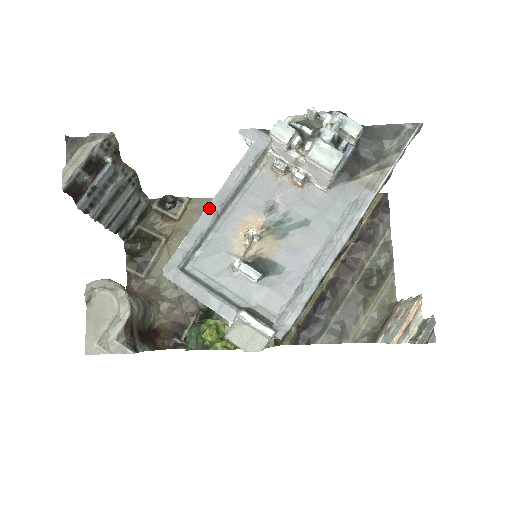
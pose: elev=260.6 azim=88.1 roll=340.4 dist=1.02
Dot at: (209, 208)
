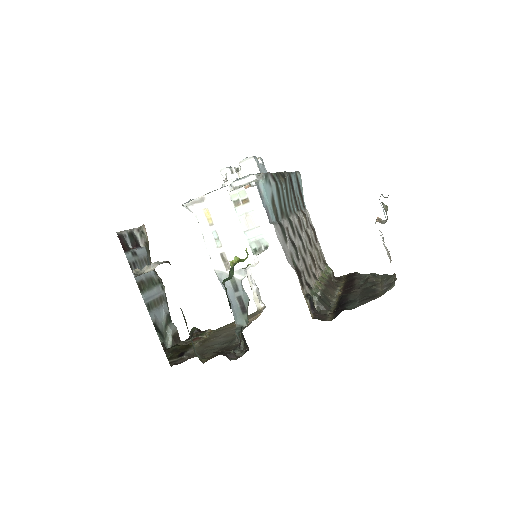
Dot at: occluded
